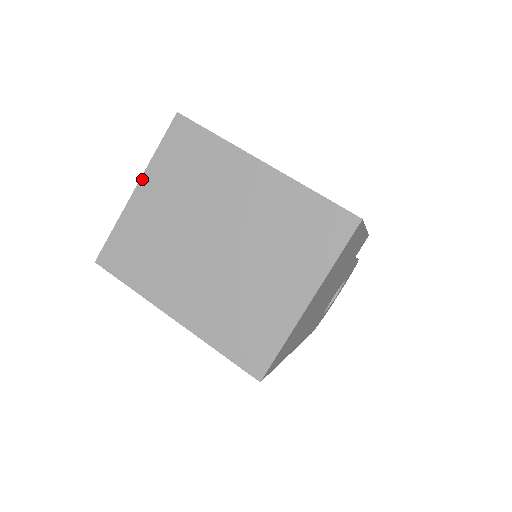
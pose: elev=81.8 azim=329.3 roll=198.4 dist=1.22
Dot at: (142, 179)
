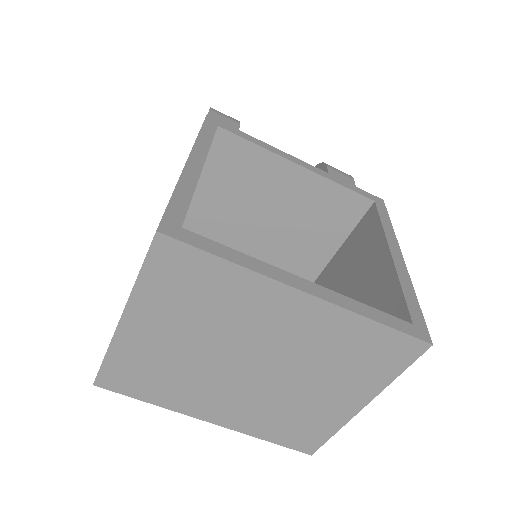
Dot at: (126, 310)
